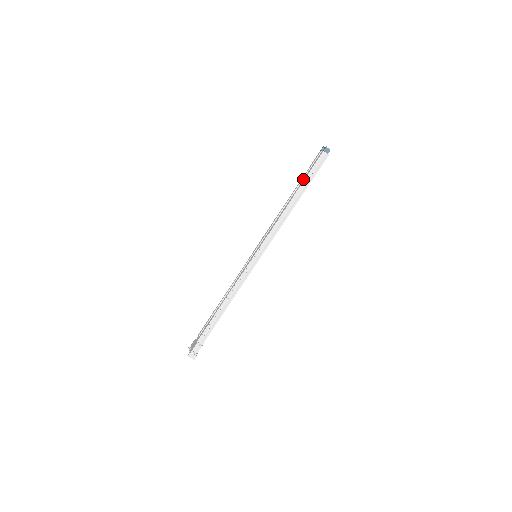
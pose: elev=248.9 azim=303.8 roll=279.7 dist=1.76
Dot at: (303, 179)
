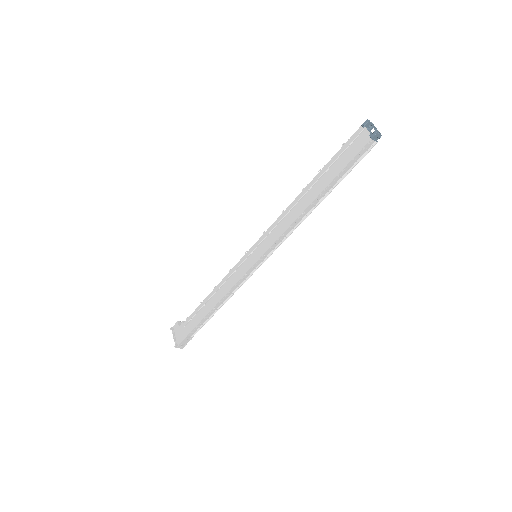
Dot at: (332, 173)
